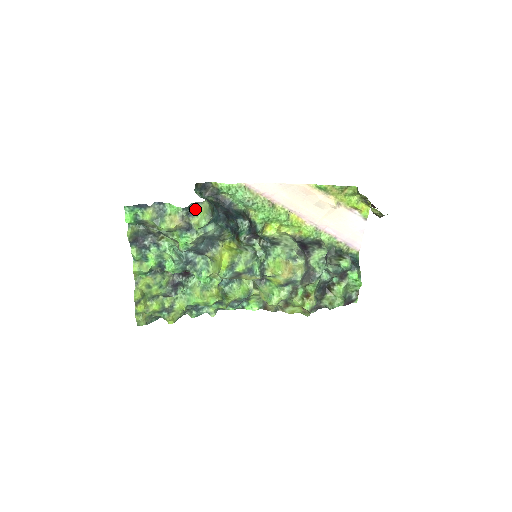
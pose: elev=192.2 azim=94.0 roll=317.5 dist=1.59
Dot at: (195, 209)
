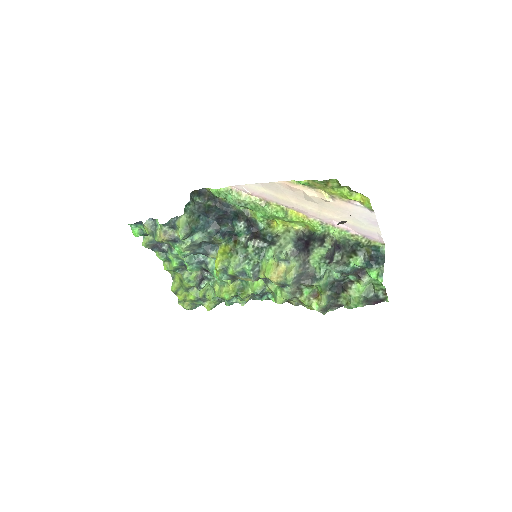
Dot at: (175, 223)
